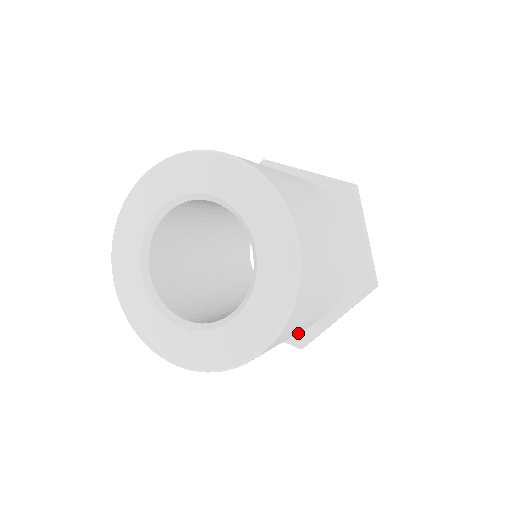
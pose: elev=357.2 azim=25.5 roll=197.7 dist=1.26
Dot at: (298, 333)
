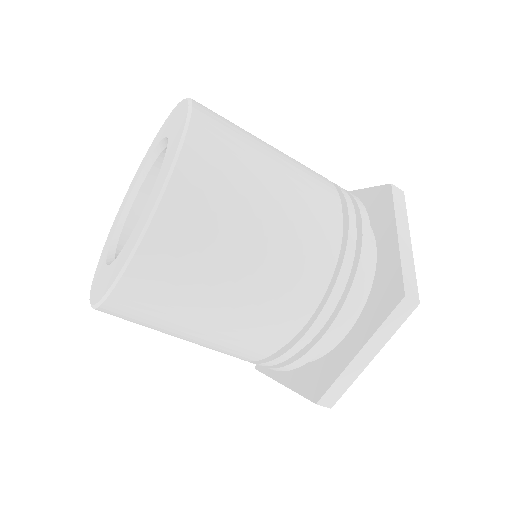
Dot at: (386, 293)
